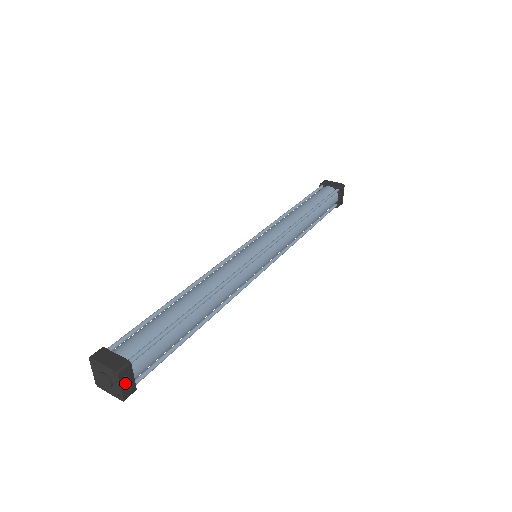
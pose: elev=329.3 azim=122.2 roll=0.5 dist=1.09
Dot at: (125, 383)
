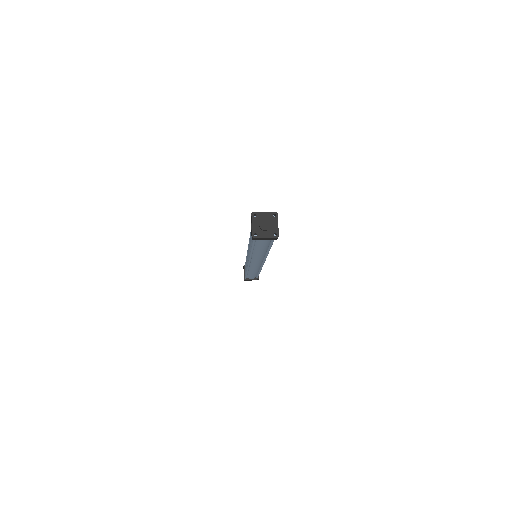
Dot at: occluded
